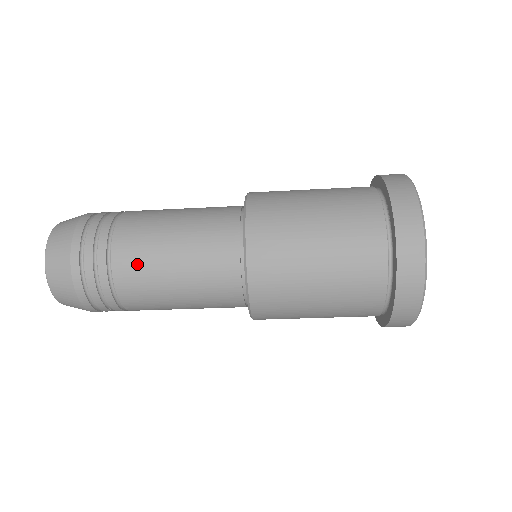
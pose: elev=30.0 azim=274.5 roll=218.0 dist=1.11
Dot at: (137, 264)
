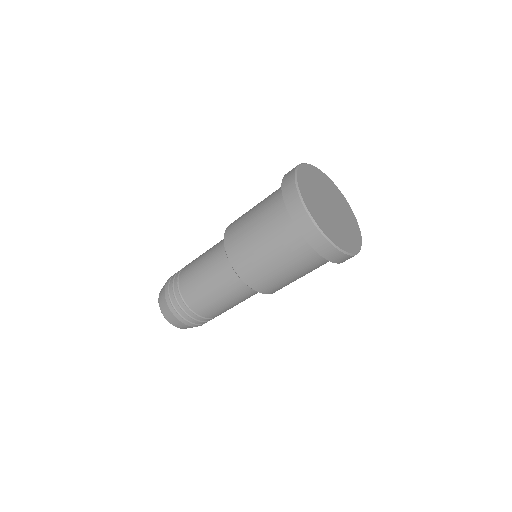
Dot at: (211, 310)
